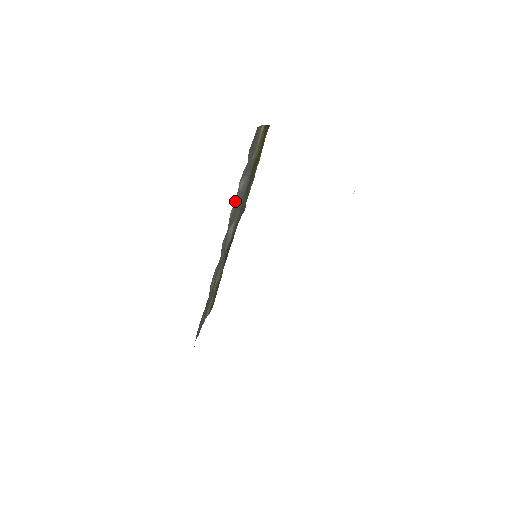
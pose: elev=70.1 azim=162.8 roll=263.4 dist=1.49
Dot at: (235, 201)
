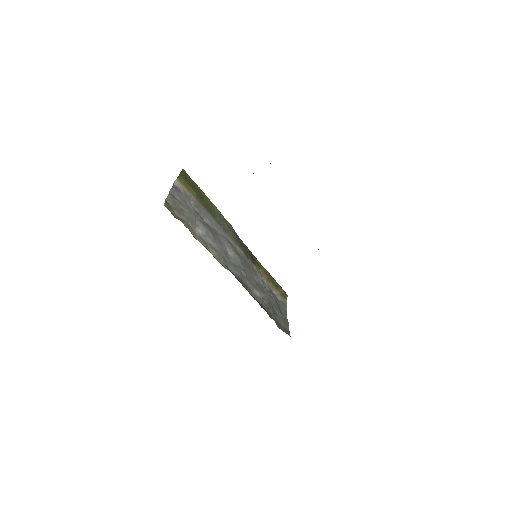
Dot at: (208, 244)
